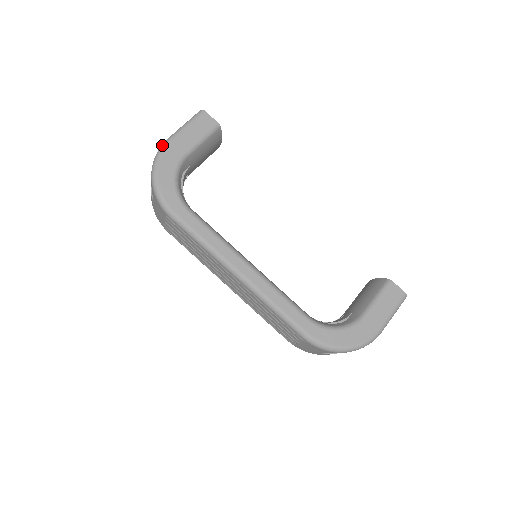
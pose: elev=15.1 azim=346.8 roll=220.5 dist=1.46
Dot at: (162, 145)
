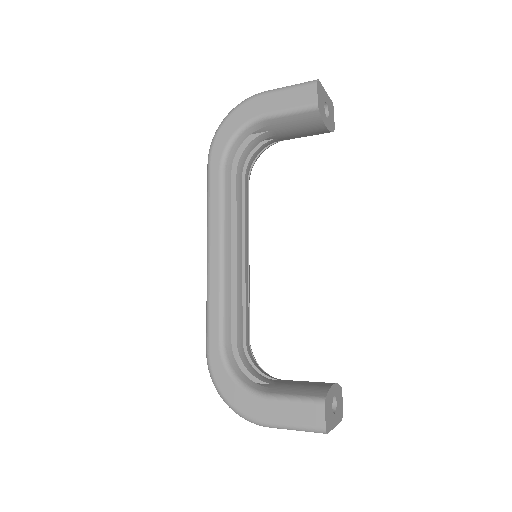
Dot at: (254, 95)
